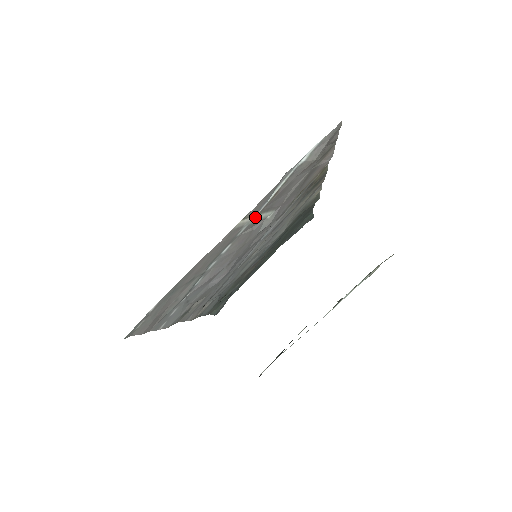
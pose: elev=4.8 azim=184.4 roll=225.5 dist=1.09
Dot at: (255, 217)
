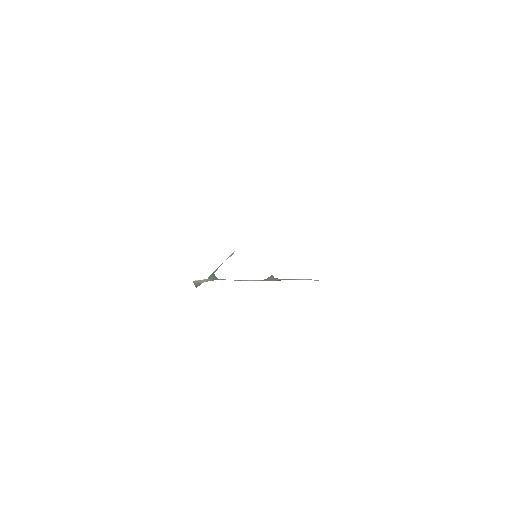
Dot at: occluded
